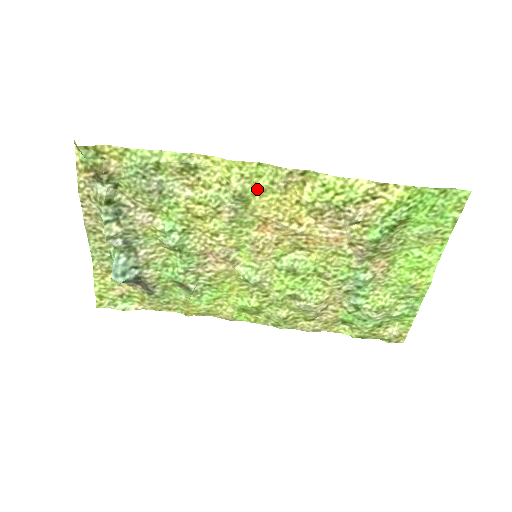
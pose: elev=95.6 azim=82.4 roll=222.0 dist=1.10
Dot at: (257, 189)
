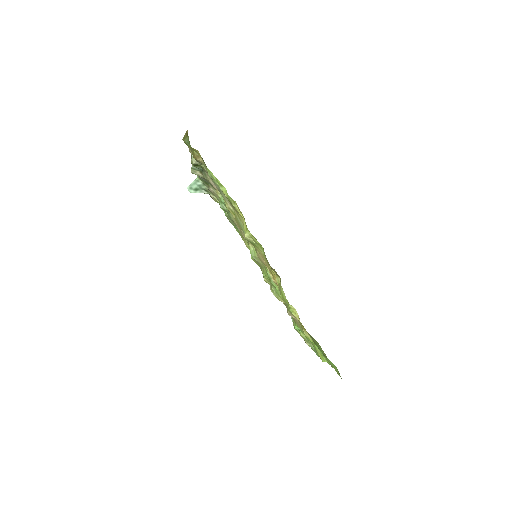
Dot at: (259, 247)
